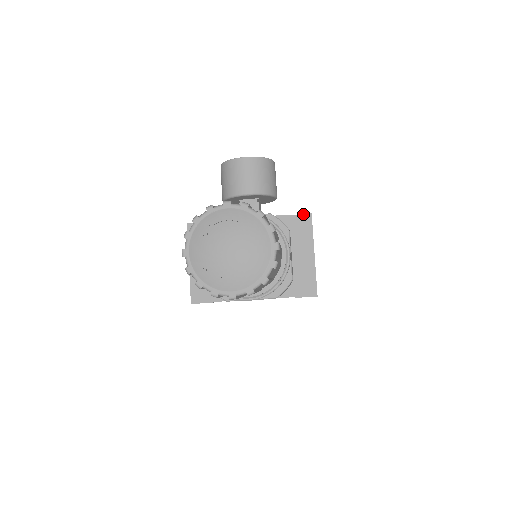
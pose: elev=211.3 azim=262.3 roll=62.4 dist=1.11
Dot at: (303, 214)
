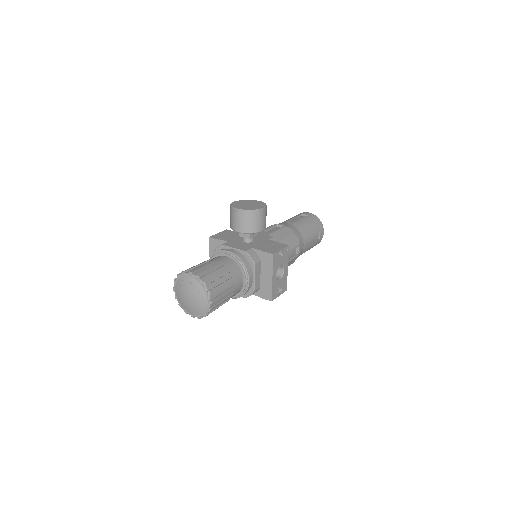
Dot at: (268, 253)
